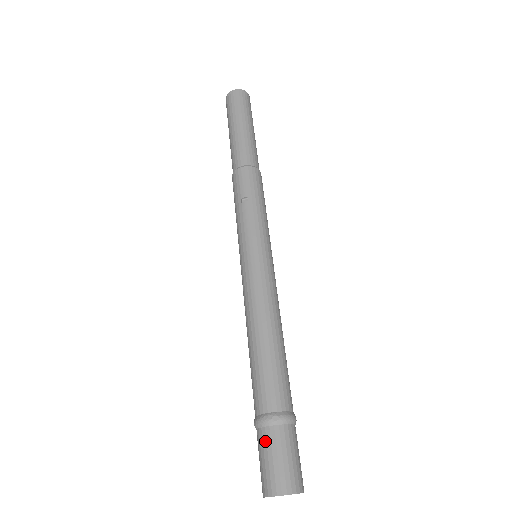
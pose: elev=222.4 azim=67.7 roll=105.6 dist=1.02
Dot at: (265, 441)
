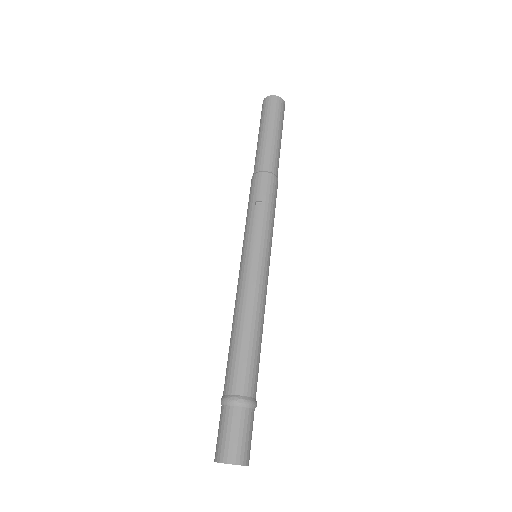
Dot at: (227, 417)
